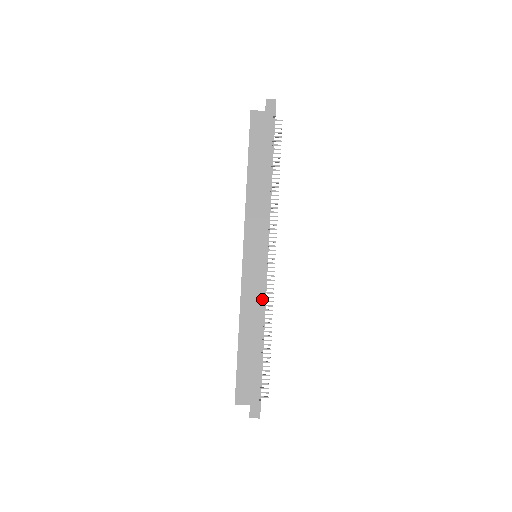
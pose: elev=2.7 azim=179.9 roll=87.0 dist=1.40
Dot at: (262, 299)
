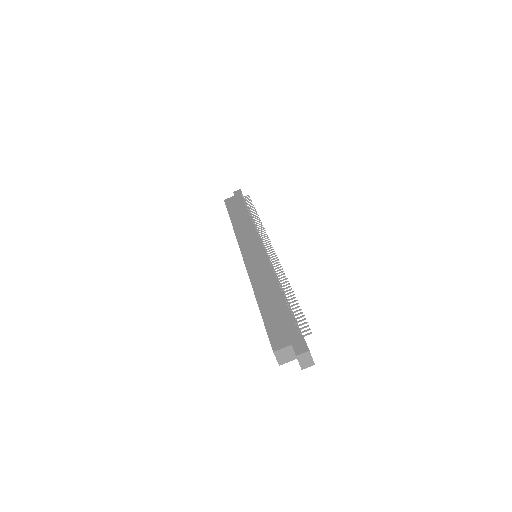
Dot at: (270, 269)
